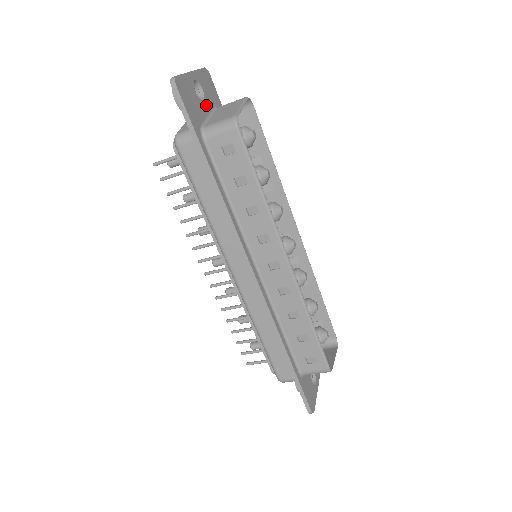
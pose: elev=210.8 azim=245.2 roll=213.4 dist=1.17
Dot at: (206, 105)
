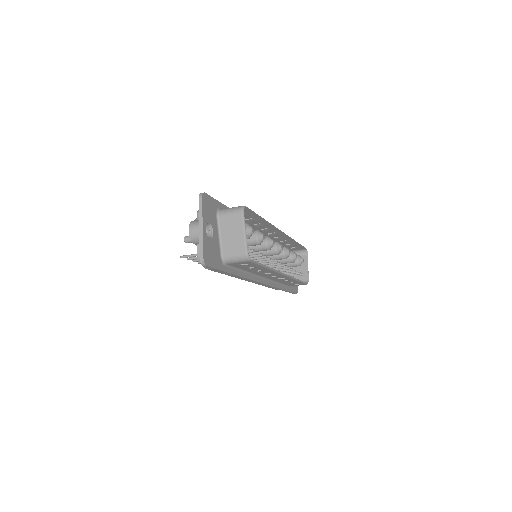
Dot at: (215, 230)
